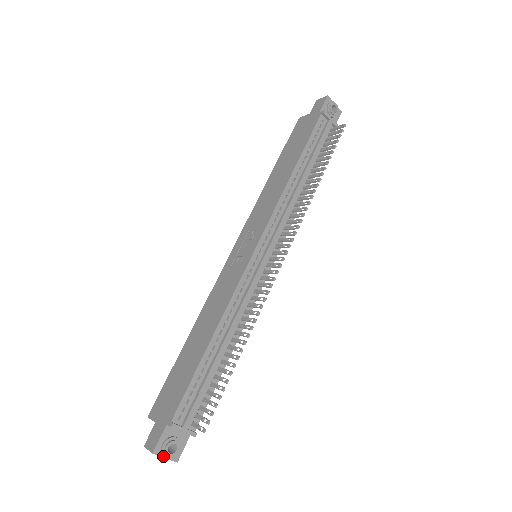
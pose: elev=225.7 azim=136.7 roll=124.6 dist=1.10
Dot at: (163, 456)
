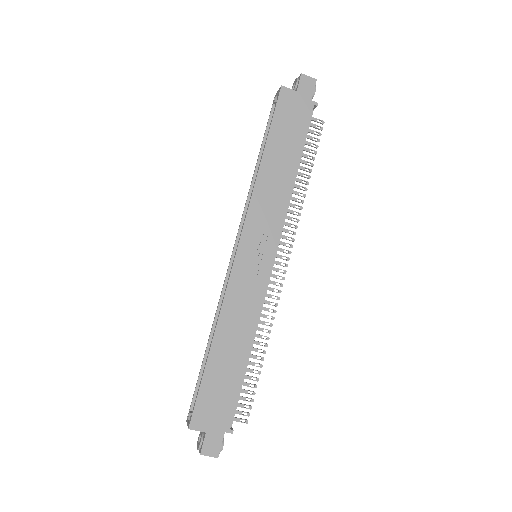
Dot at: occluded
